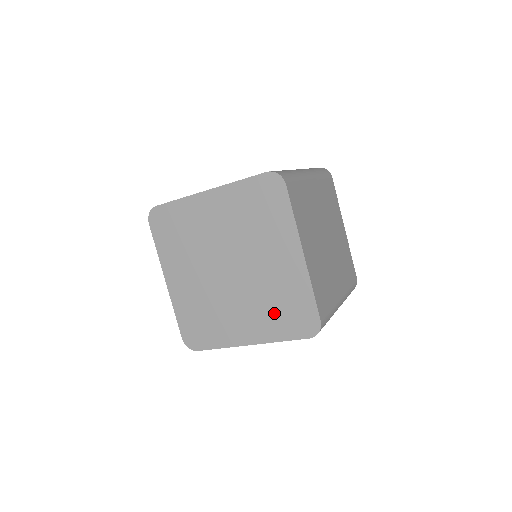
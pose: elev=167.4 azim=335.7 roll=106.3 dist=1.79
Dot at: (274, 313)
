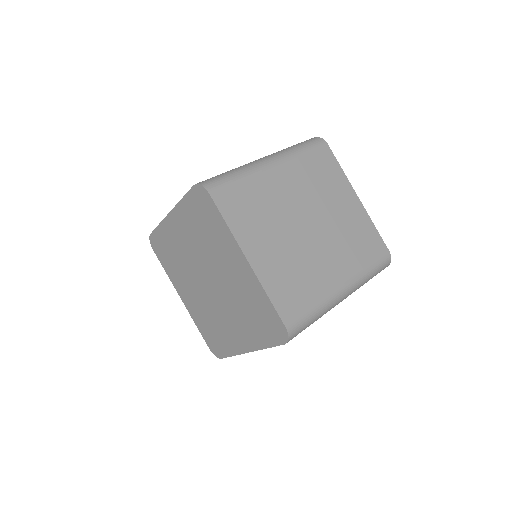
Dot at: (252, 321)
